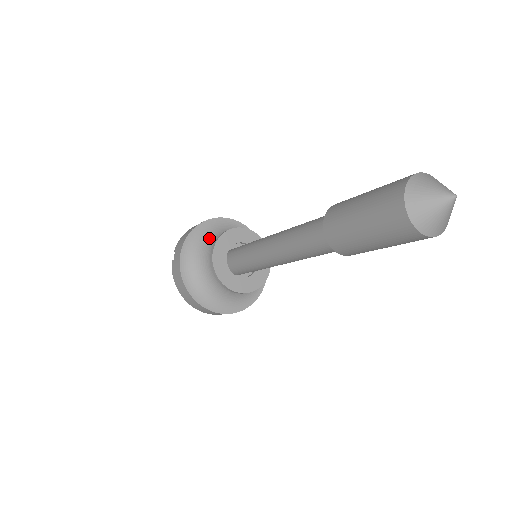
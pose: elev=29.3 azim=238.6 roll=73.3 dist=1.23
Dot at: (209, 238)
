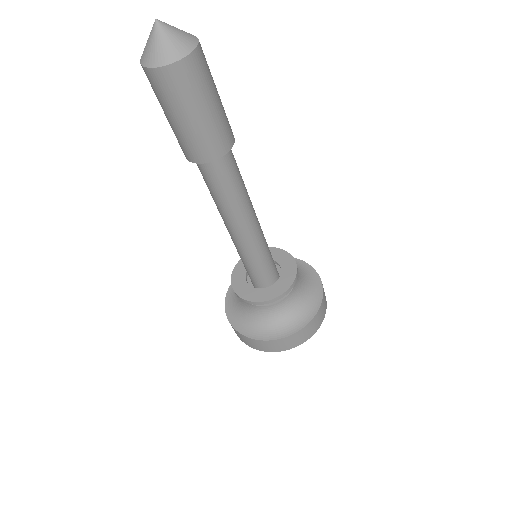
Dot at: occluded
